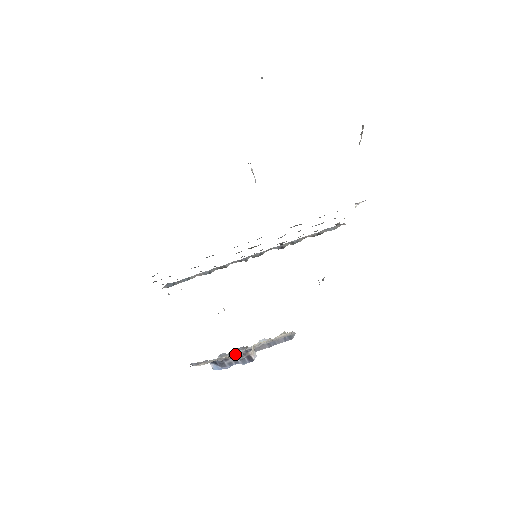
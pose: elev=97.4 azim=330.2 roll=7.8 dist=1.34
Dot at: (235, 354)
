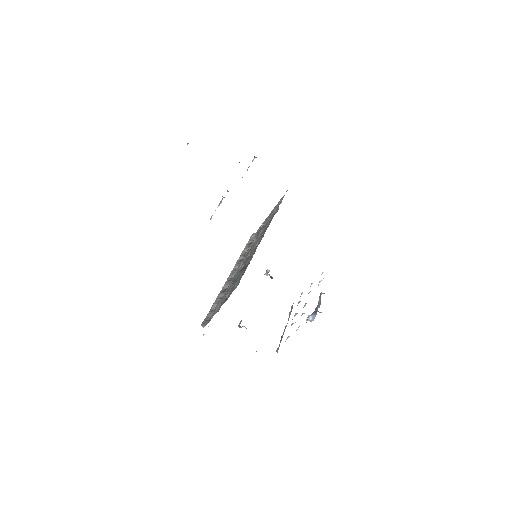
Dot at: (319, 297)
